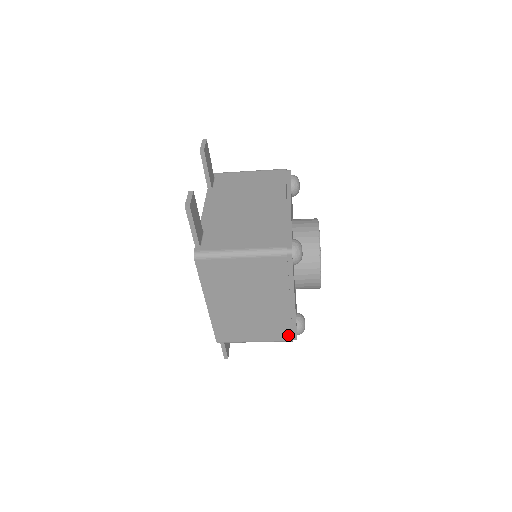
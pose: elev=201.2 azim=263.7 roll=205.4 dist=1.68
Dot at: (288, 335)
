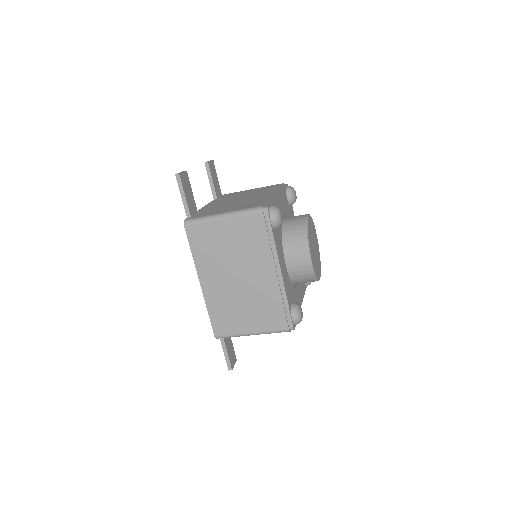
Dot at: (283, 321)
